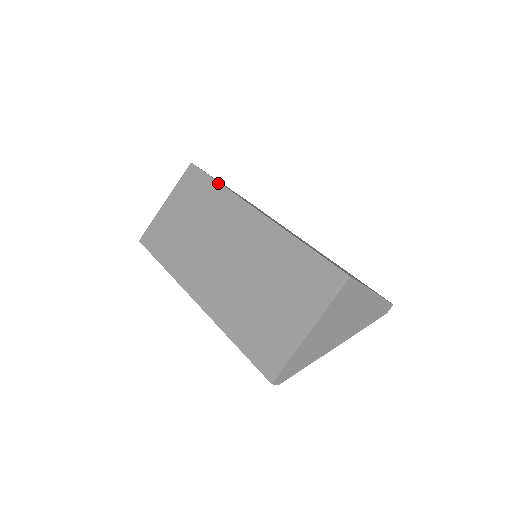
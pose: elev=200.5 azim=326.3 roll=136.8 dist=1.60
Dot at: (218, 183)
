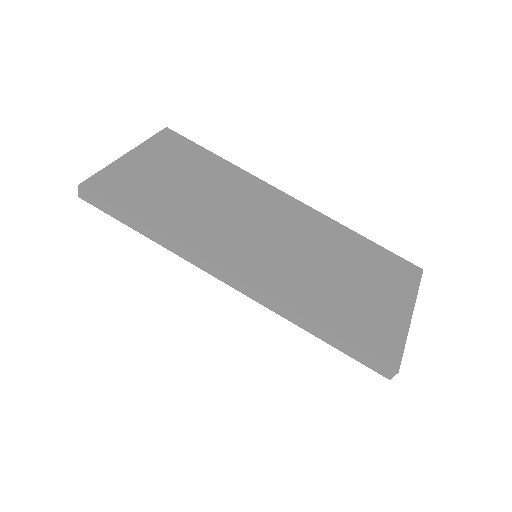
Dot at: (223, 159)
